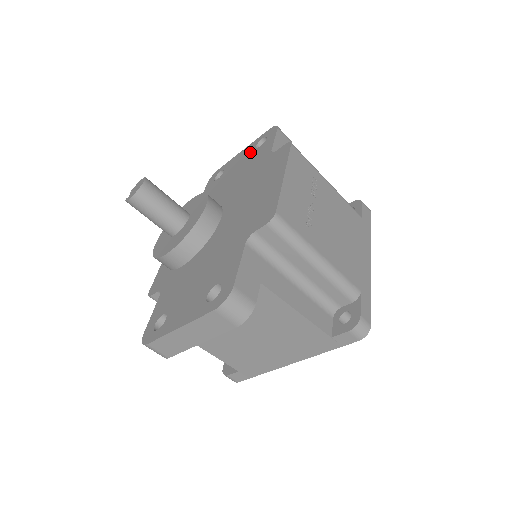
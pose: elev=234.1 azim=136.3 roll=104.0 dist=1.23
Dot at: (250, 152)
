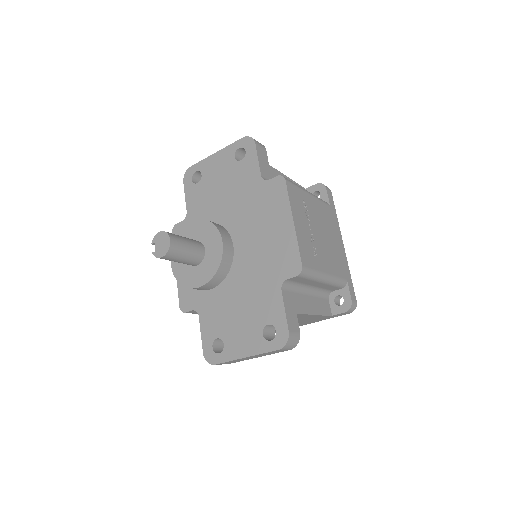
Dot at: (230, 163)
